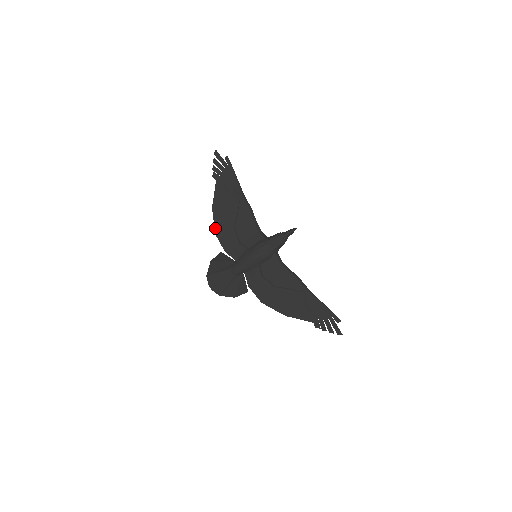
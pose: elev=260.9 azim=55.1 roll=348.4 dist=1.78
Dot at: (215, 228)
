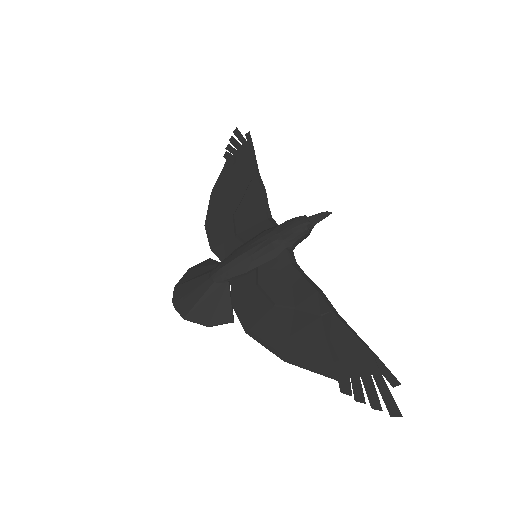
Dot at: (207, 218)
